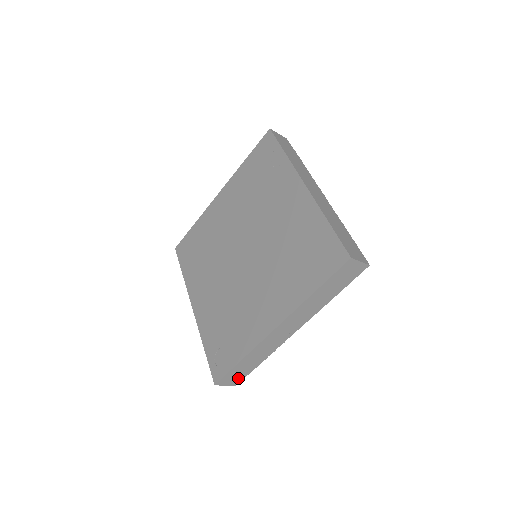
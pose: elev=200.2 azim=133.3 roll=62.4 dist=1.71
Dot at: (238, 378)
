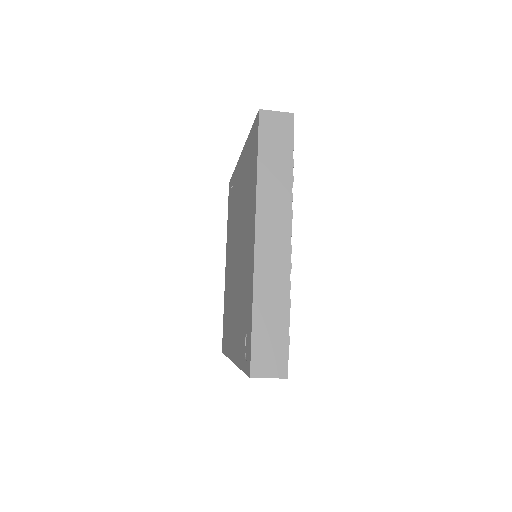
Dot at: (278, 356)
